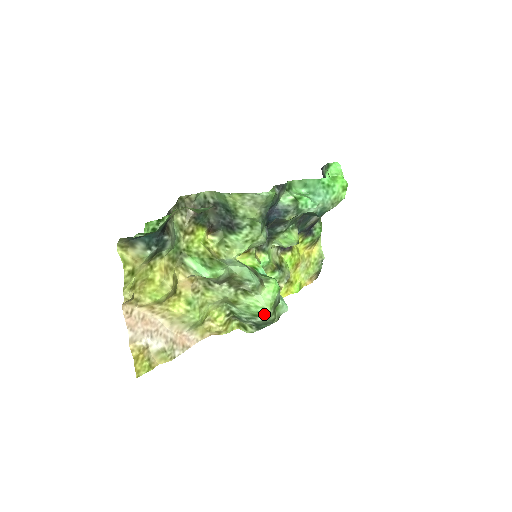
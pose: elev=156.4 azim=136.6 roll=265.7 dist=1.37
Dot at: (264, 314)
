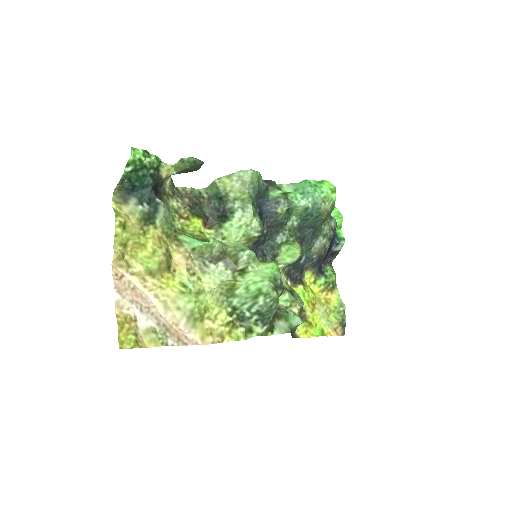
Dot at: (263, 288)
